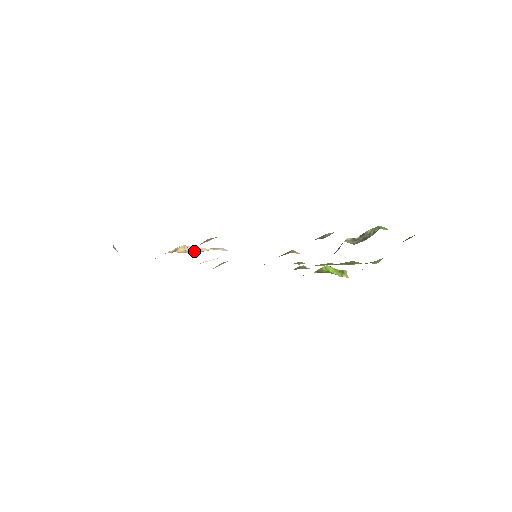
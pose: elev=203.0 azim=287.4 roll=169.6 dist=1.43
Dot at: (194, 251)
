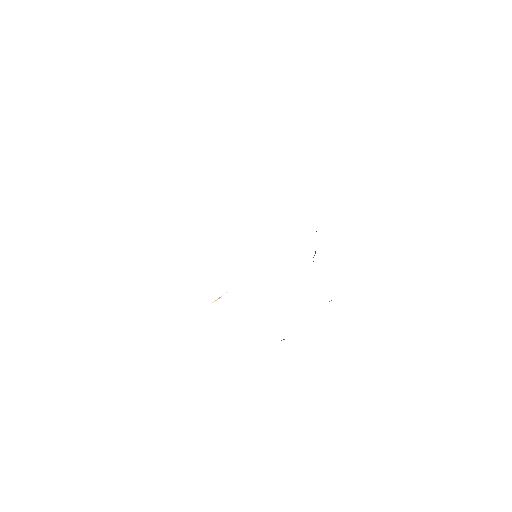
Dot at: occluded
